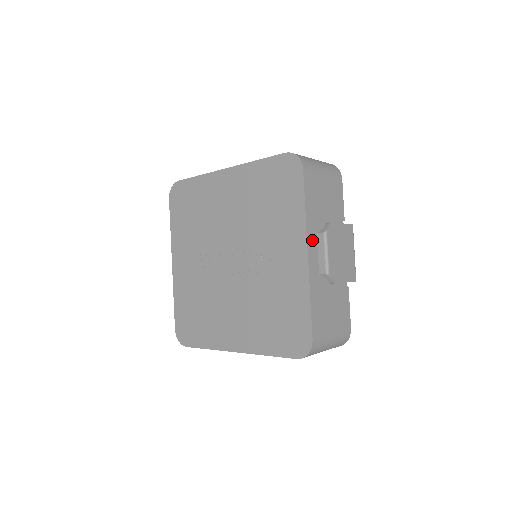
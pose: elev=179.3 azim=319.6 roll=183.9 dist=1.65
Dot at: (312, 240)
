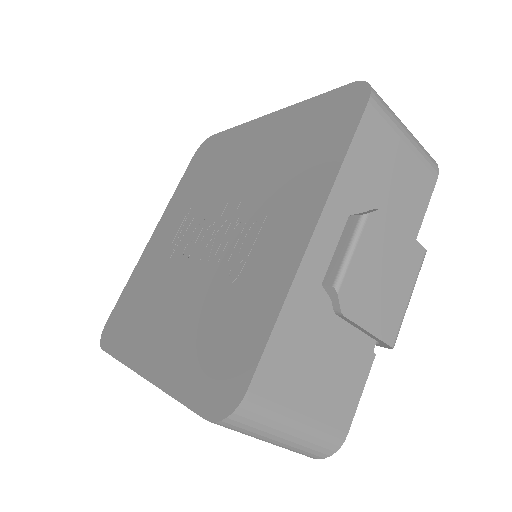
Dot at: (334, 219)
